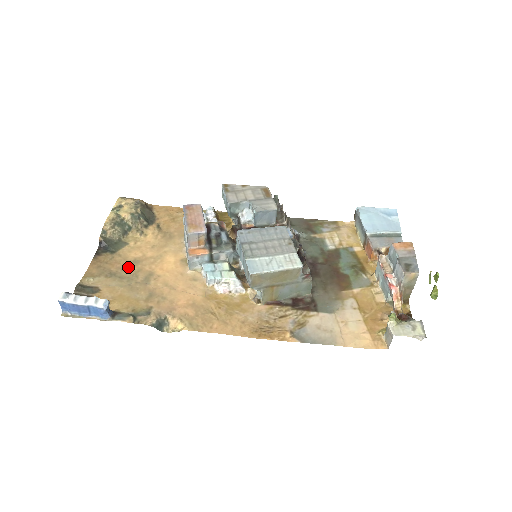
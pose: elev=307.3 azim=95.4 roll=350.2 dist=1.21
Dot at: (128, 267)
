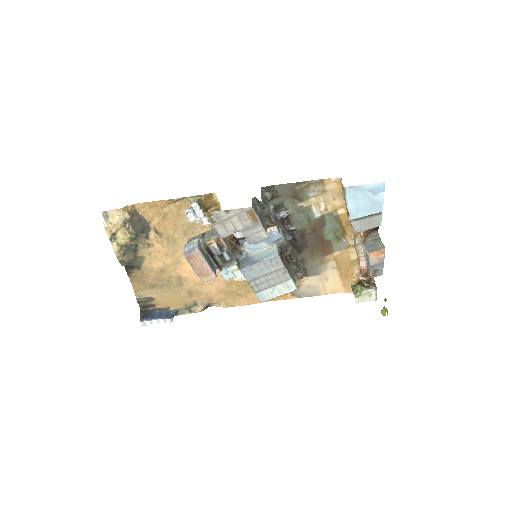
Dot at: (160, 277)
